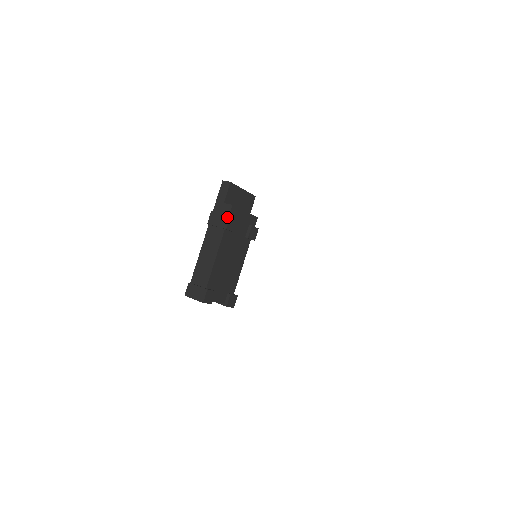
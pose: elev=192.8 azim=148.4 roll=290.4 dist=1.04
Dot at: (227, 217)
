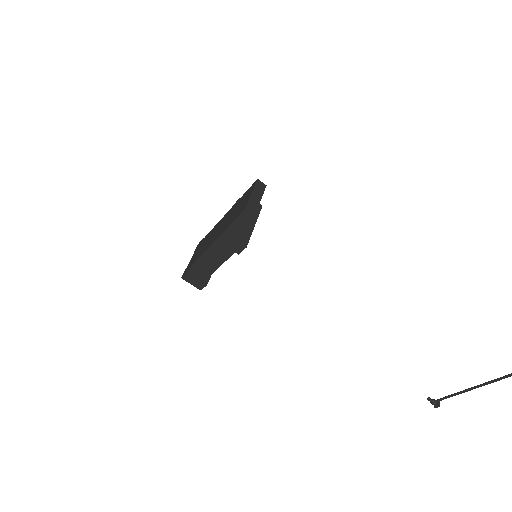
Dot at: (242, 247)
